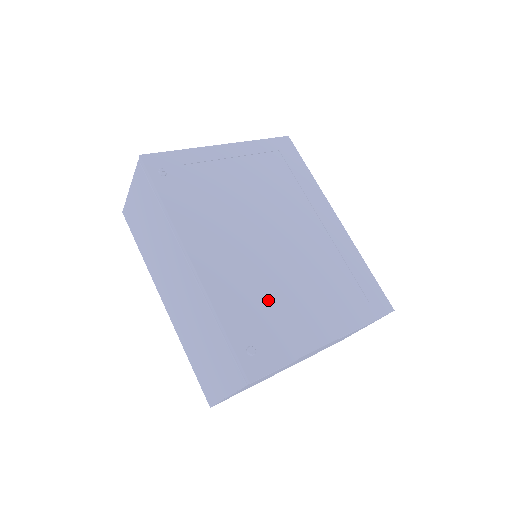
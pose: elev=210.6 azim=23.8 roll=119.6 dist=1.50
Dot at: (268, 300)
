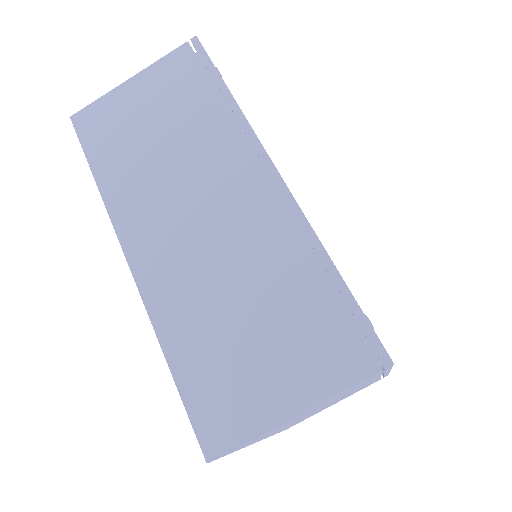
Dot at: occluded
